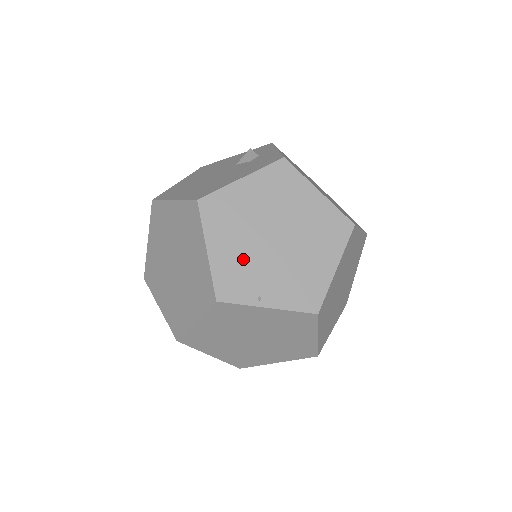
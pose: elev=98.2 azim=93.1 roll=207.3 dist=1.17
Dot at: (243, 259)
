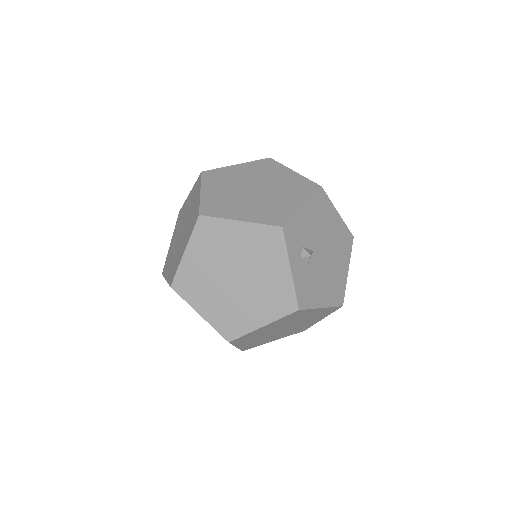
Dot at: occluded
